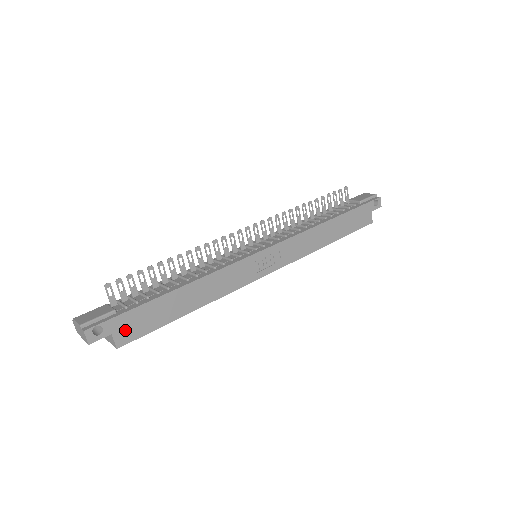
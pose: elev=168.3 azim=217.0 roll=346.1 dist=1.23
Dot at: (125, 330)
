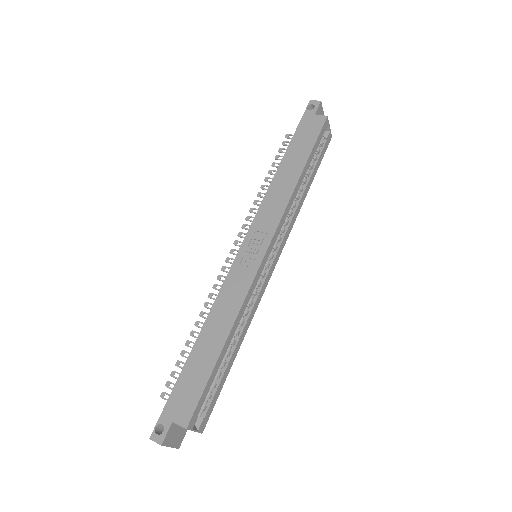
Dot at: (180, 410)
